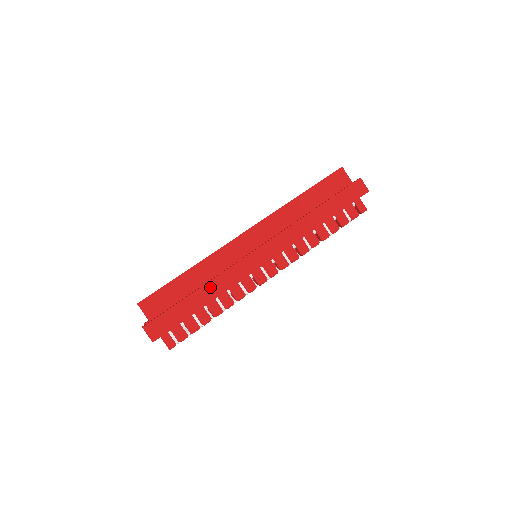
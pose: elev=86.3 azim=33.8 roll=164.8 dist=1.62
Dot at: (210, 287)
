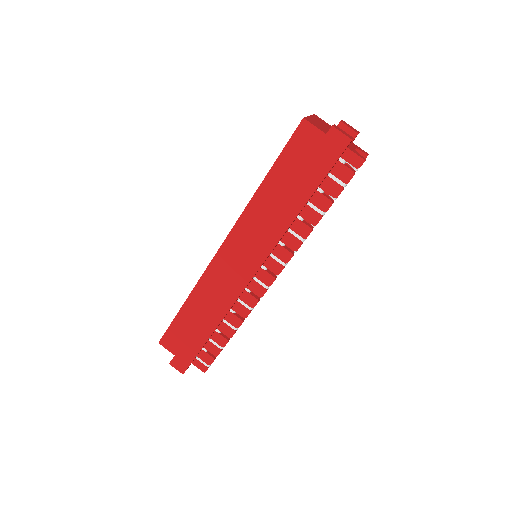
Dot at: (207, 317)
